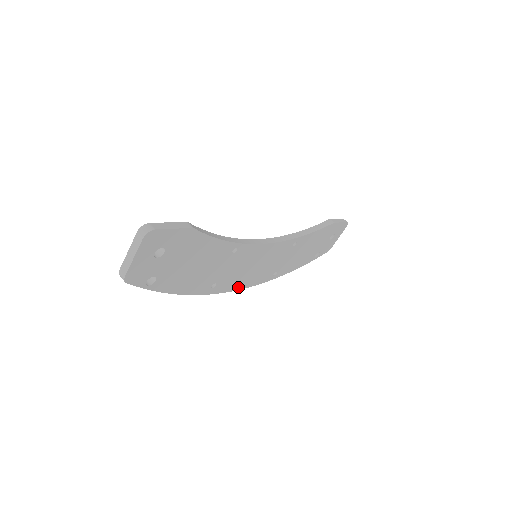
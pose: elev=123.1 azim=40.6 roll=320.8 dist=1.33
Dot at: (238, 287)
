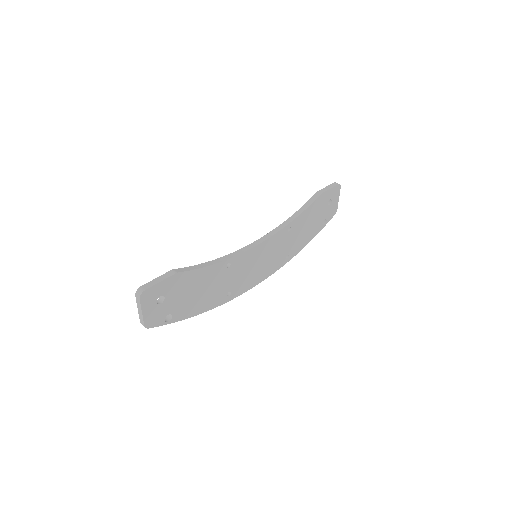
Dot at: (255, 283)
